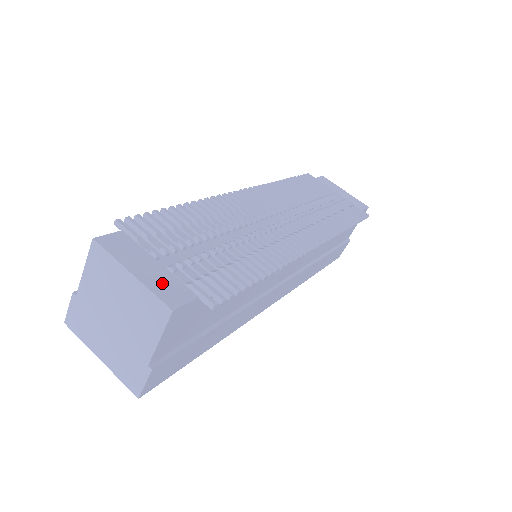
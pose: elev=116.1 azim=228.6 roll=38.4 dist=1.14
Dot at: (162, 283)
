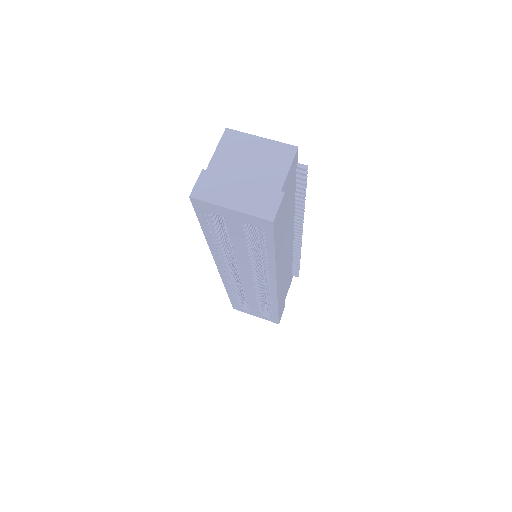
Dot at: occluded
